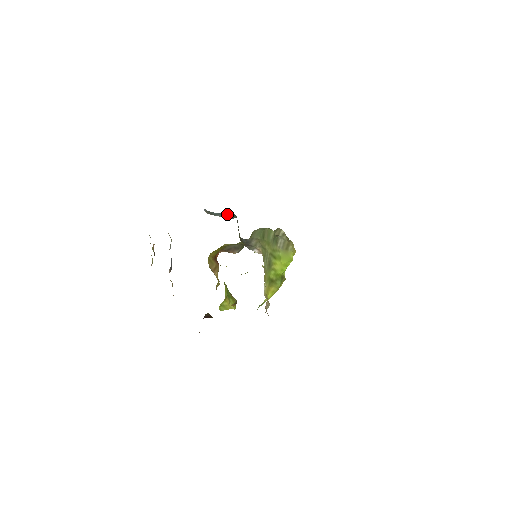
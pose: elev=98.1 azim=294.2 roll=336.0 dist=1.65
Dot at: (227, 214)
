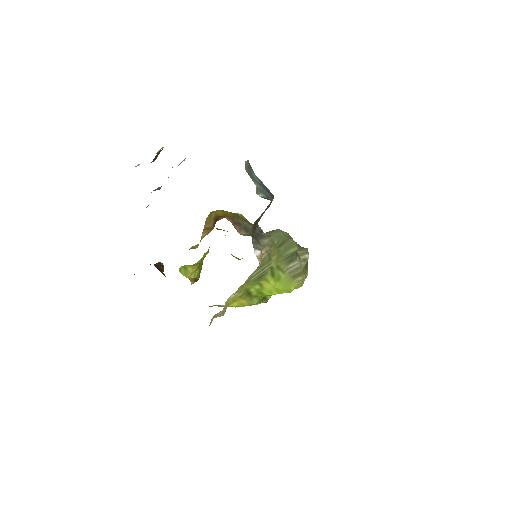
Dot at: (266, 188)
